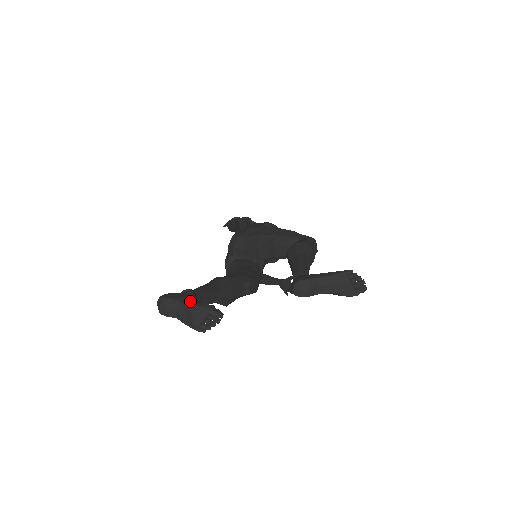
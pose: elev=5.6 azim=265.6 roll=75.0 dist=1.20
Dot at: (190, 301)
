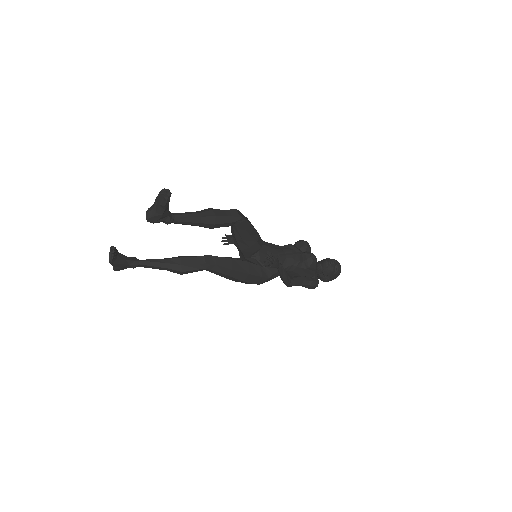
Dot at: occluded
